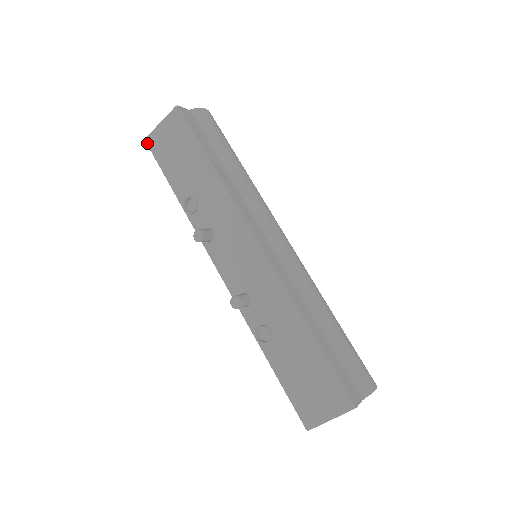
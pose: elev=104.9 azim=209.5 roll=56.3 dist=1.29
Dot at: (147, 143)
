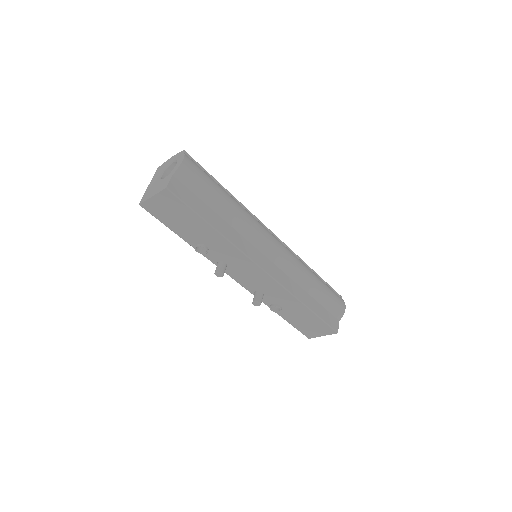
Dot at: occluded
